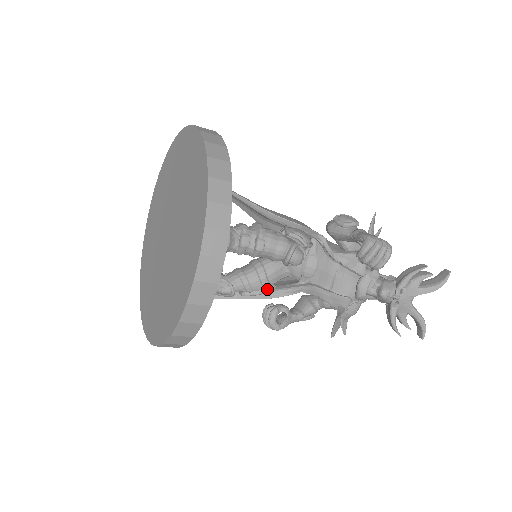
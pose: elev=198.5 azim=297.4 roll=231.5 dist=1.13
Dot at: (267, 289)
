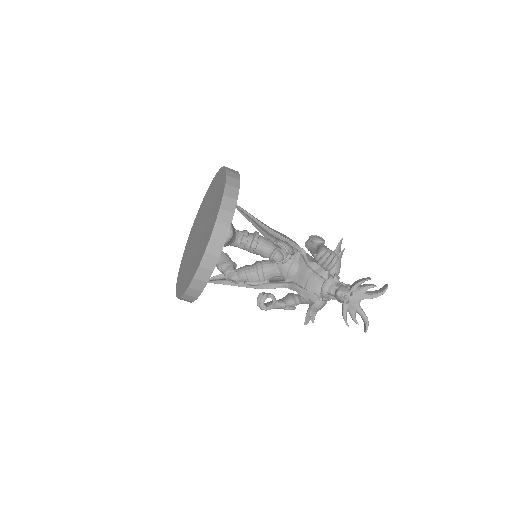
Dot at: (263, 282)
